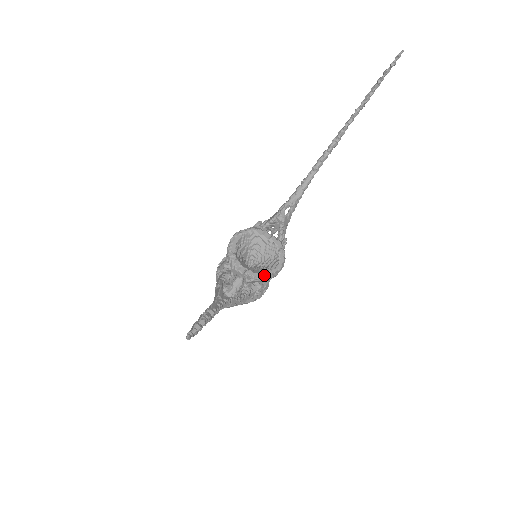
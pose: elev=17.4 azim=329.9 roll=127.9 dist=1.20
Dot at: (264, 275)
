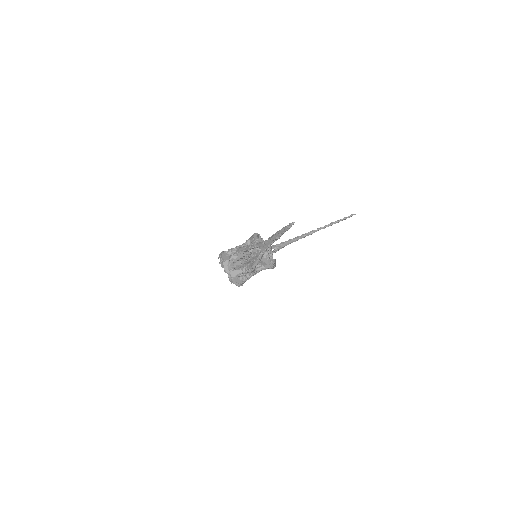
Dot at: (270, 261)
